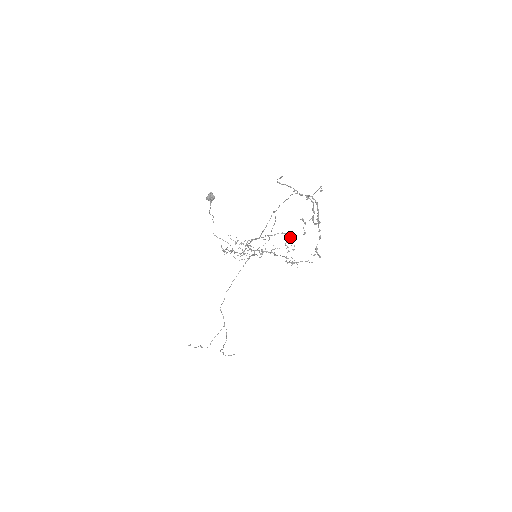
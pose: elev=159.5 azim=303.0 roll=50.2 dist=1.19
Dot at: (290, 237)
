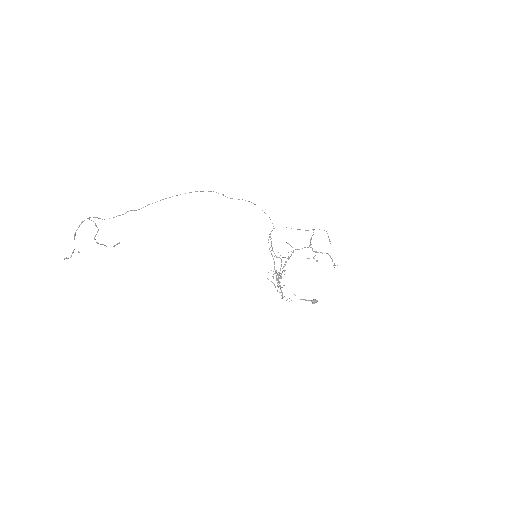
Dot at: occluded
